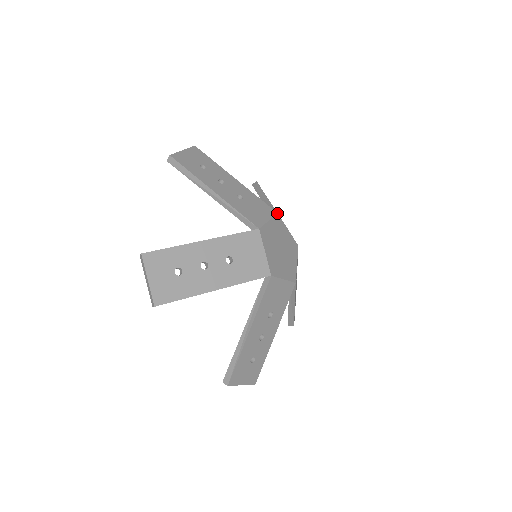
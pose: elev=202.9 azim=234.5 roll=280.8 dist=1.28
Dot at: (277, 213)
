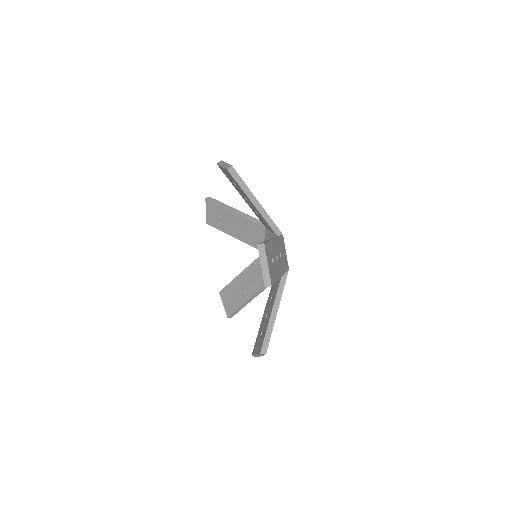
Dot at: occluded
